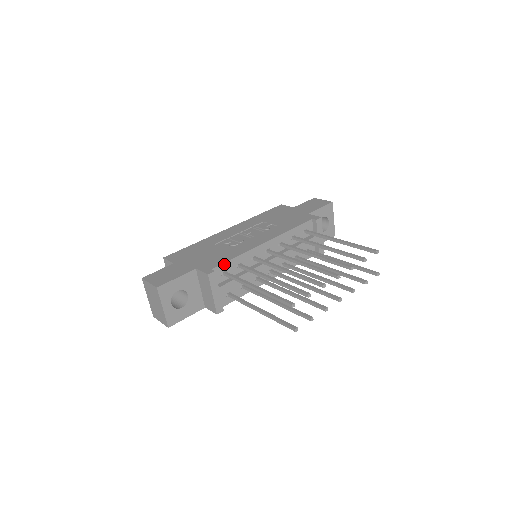
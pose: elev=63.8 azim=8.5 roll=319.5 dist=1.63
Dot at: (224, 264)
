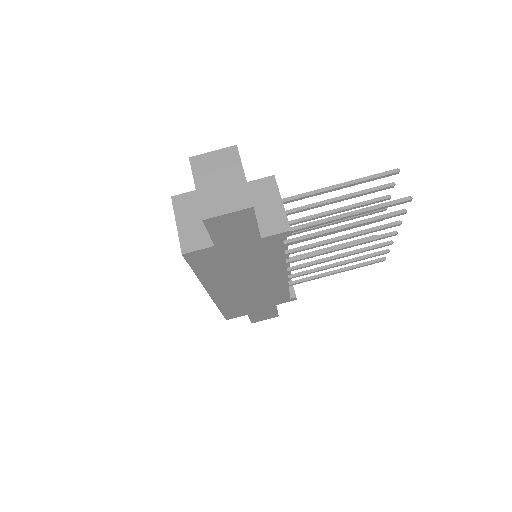
Dot at: occluded
